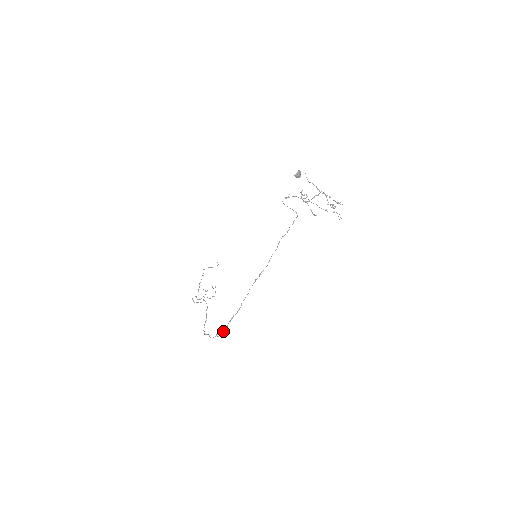
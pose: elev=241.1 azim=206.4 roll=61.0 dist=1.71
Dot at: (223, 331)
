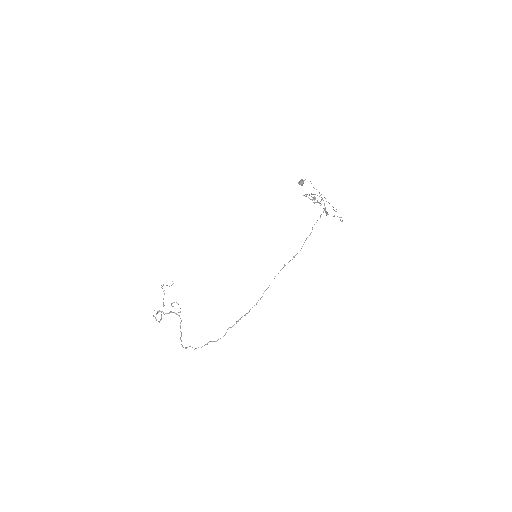
Dot at: (226, 332)
